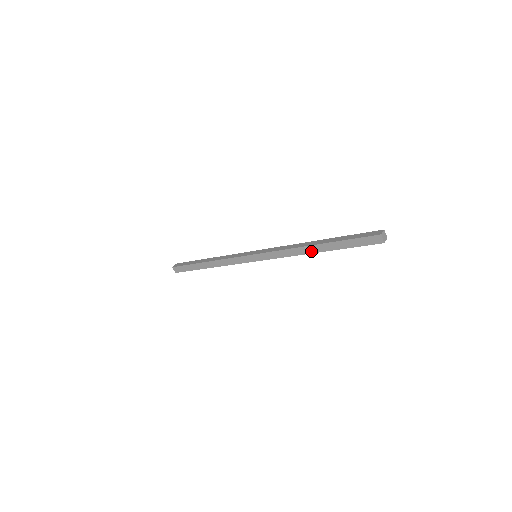
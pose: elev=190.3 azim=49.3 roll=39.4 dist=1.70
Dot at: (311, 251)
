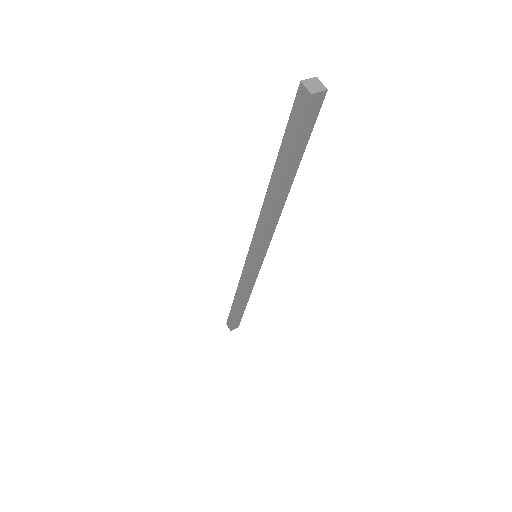
Dot at: (272, 197)
